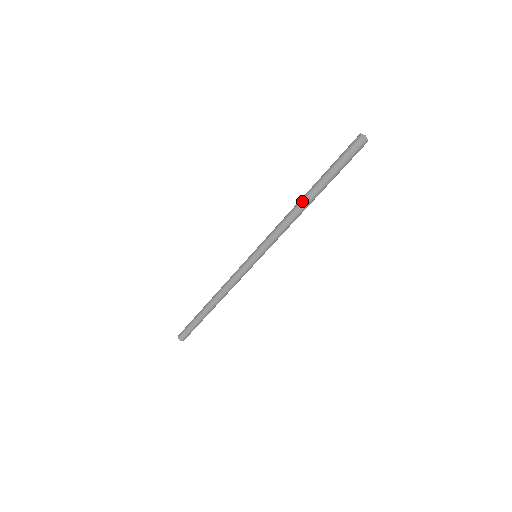
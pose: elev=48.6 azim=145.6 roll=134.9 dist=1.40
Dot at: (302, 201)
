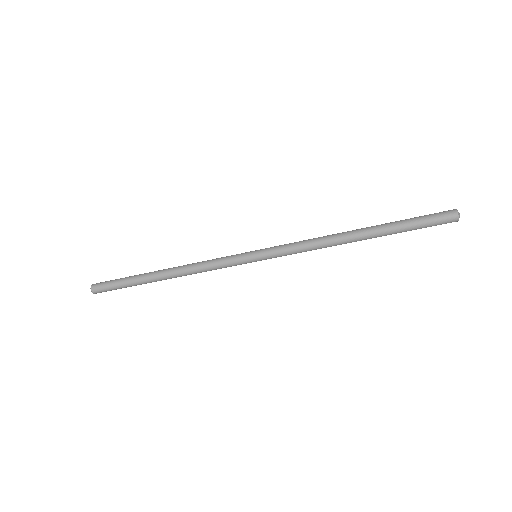
Dot at: (351, 231)
